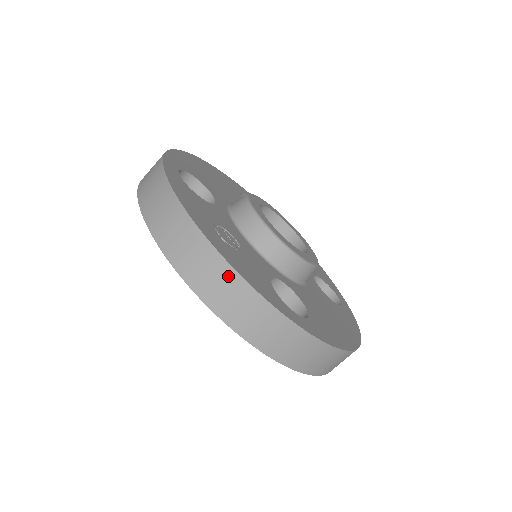
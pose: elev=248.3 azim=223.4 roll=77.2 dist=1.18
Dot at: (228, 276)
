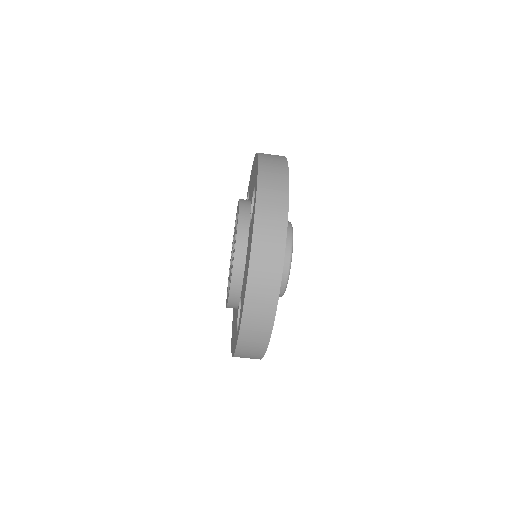
Dot at: (271, 303)
